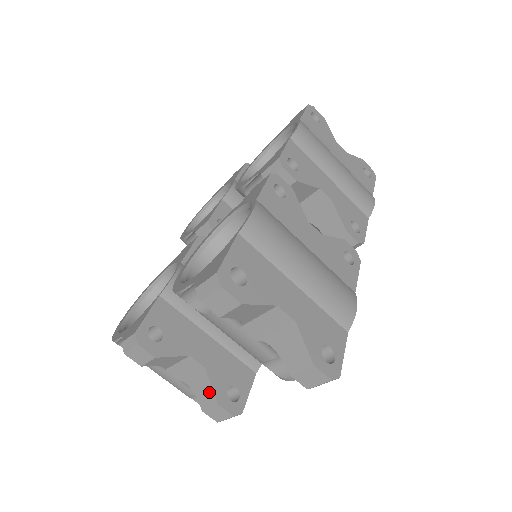
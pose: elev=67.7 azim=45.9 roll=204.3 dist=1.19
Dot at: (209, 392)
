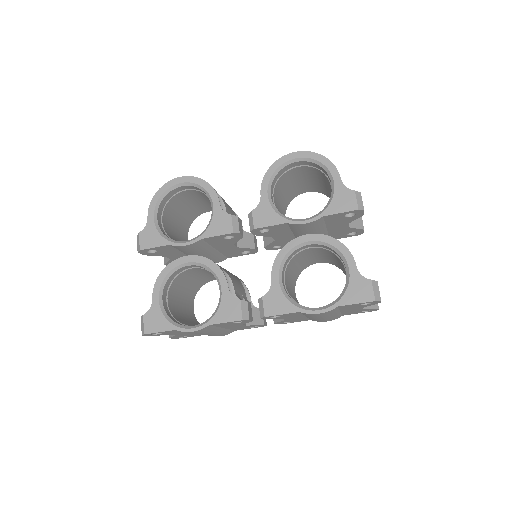
Dot at: (166, 259)
